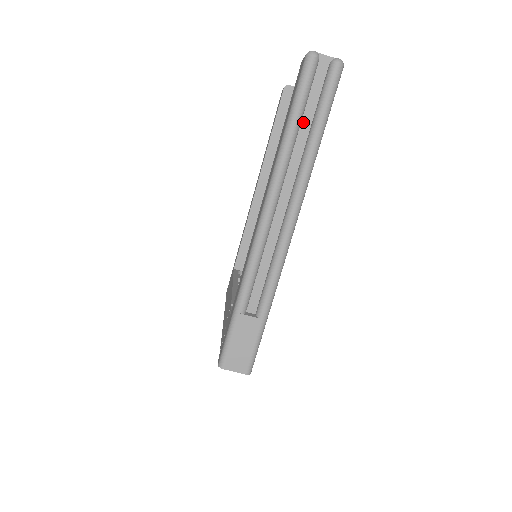
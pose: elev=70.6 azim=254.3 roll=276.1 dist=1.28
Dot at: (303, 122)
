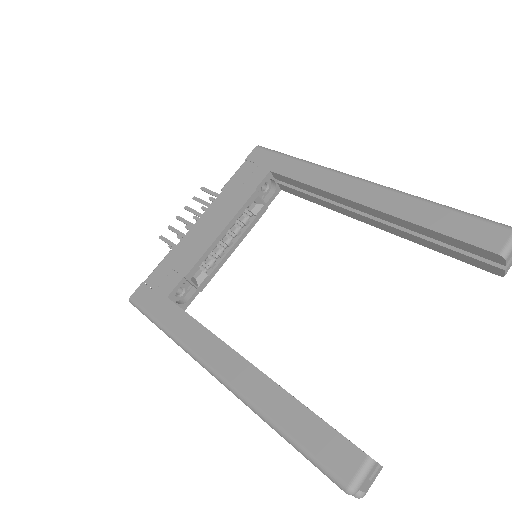
Dot at: occluded
